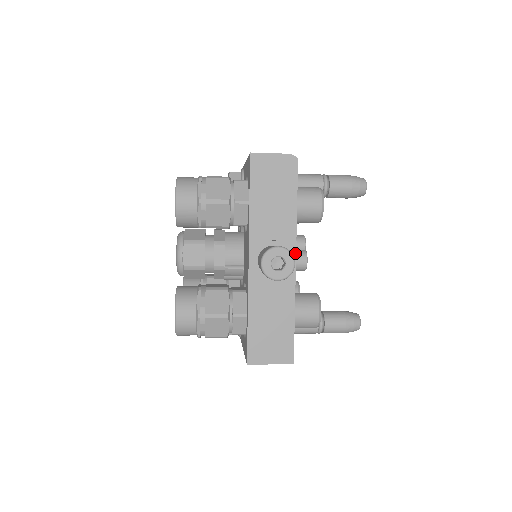
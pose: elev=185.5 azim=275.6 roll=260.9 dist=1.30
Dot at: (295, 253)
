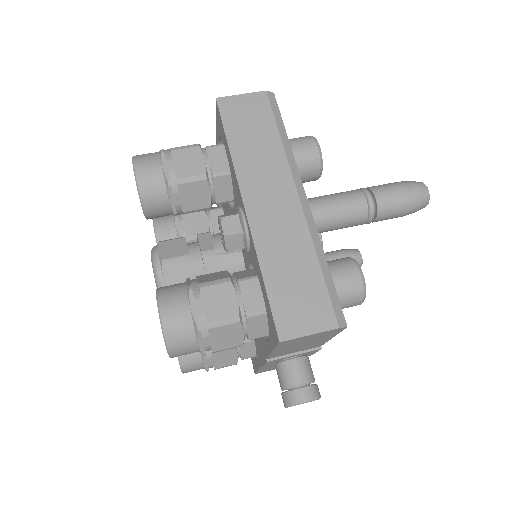
Dot at: (317, 351)
